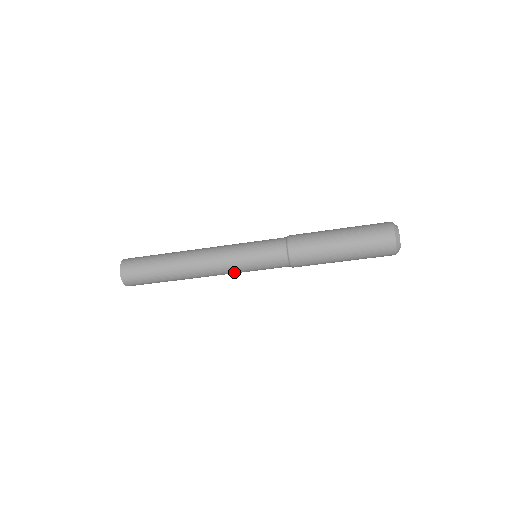
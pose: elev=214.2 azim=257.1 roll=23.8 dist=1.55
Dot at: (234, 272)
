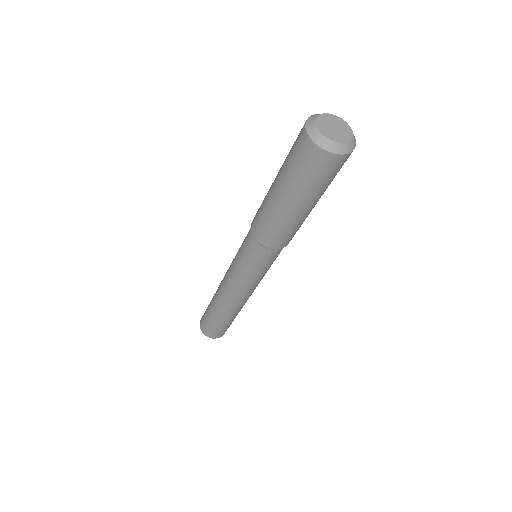
Dot at: (255, 284)
